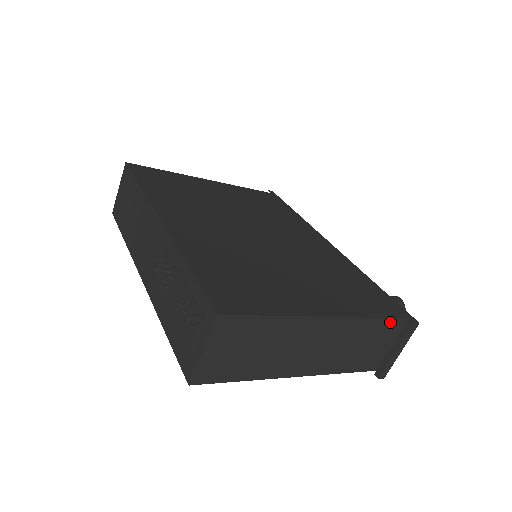
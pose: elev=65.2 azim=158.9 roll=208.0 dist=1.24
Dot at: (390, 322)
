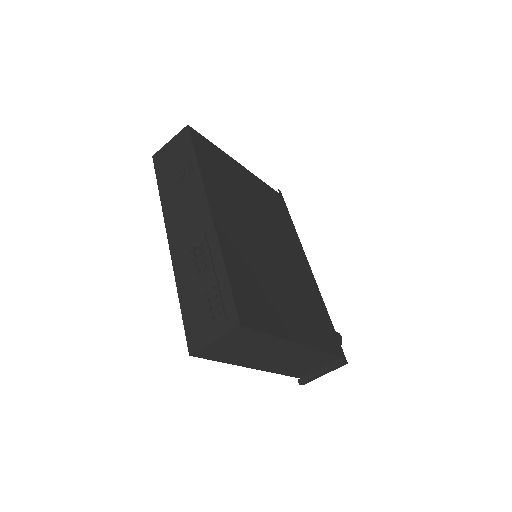
Dot at: (331, 356)
